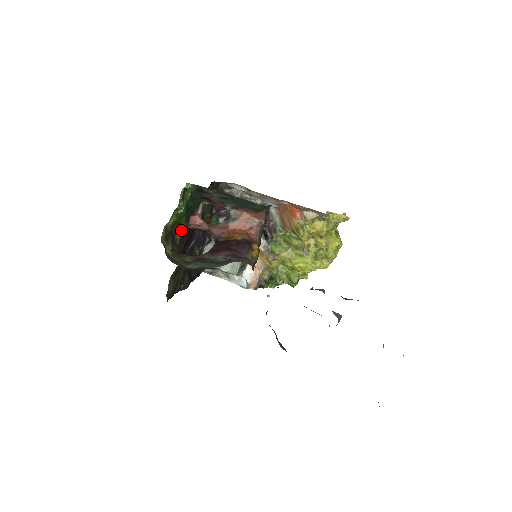
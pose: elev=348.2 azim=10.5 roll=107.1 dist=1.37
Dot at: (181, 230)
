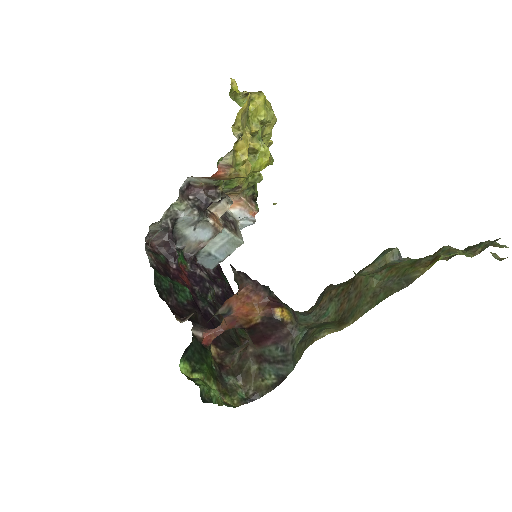
Dot at: occluded
